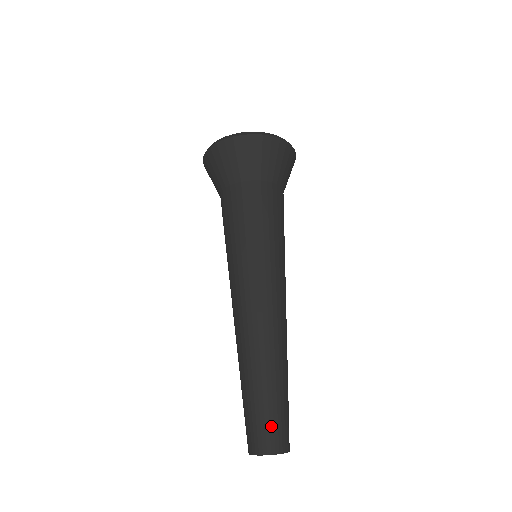
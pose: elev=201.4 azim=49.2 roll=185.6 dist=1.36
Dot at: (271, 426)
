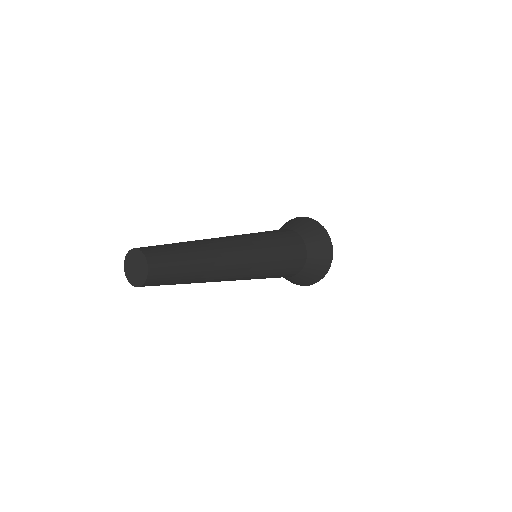
Dot at: (158, 246)
